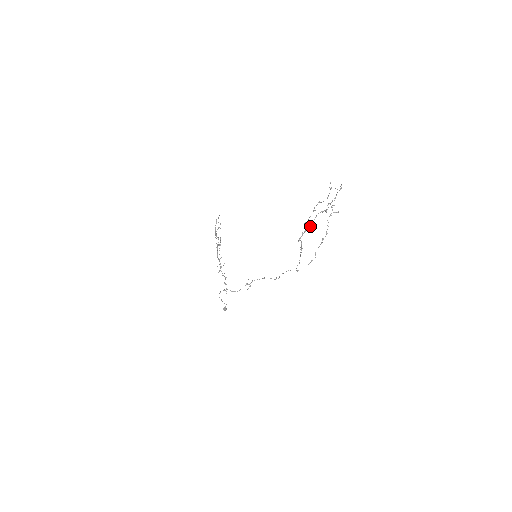
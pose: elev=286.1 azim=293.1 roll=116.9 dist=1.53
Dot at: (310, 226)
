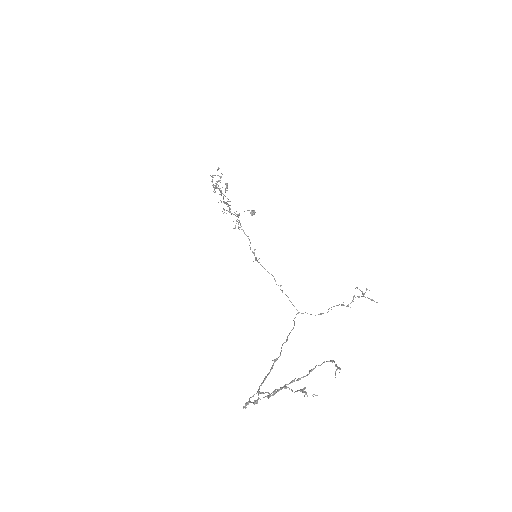
Dot at: (267, 396)
